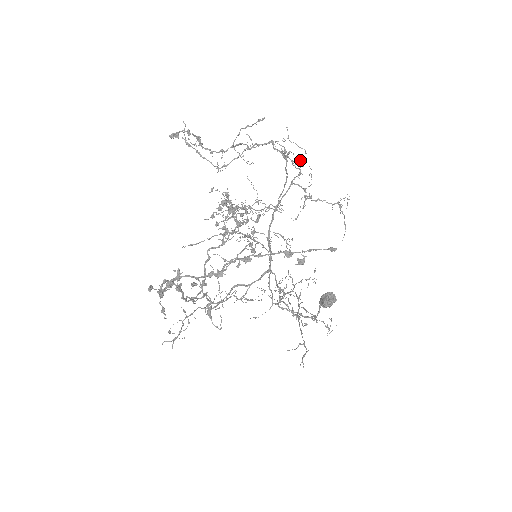
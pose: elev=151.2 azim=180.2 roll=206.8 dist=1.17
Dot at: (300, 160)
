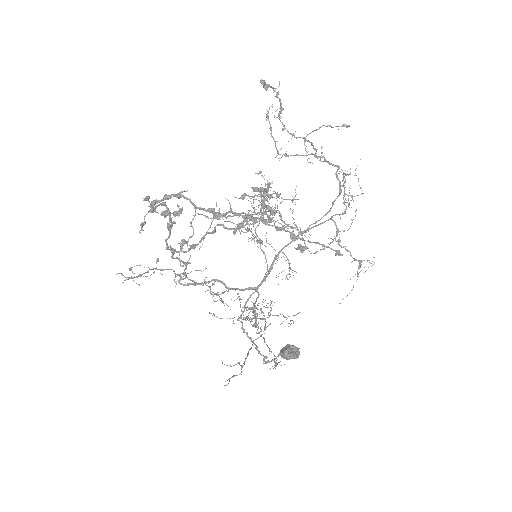
Dot at: (352, 197)
